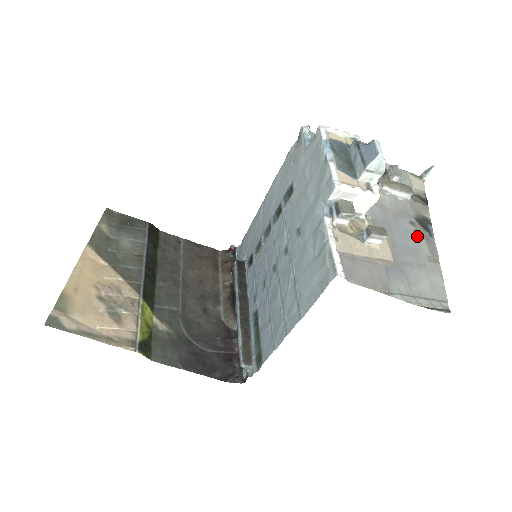
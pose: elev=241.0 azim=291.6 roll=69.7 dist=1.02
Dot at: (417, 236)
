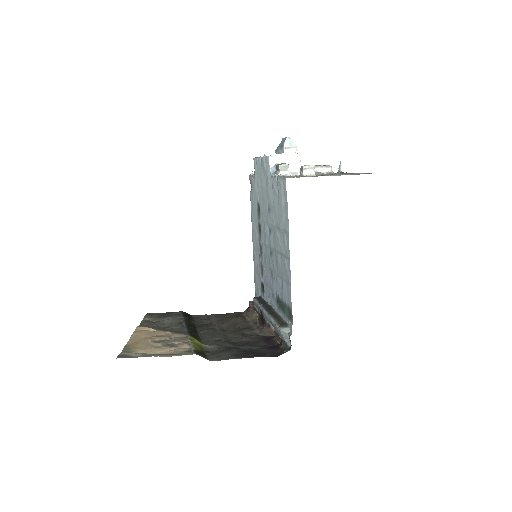
Dot at: occluded
